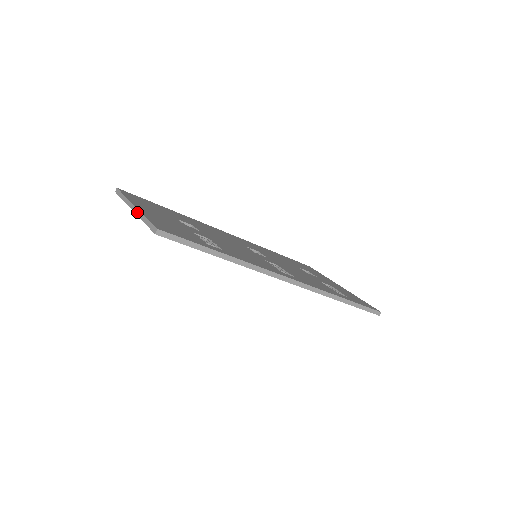
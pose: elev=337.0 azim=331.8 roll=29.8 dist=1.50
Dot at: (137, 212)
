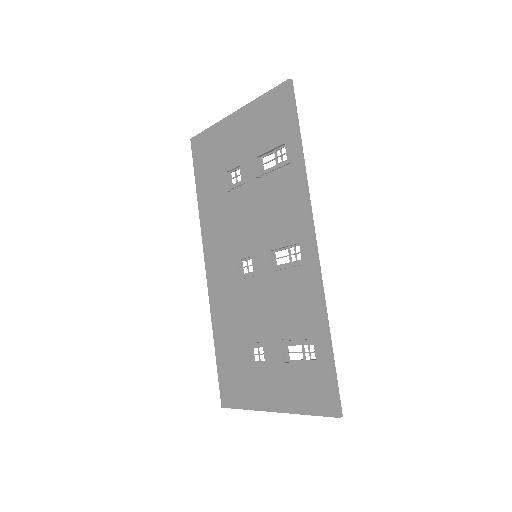
Dot at: (246, 106)
